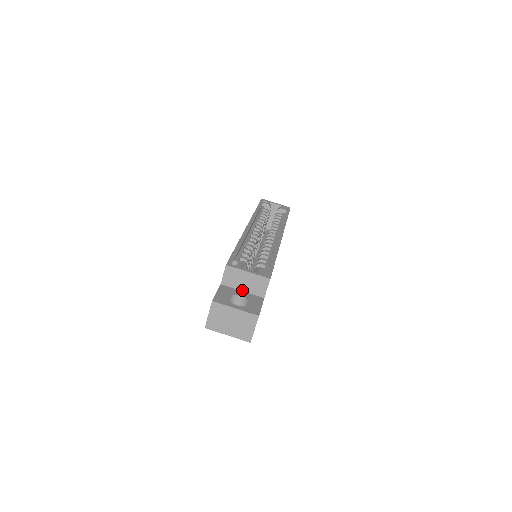
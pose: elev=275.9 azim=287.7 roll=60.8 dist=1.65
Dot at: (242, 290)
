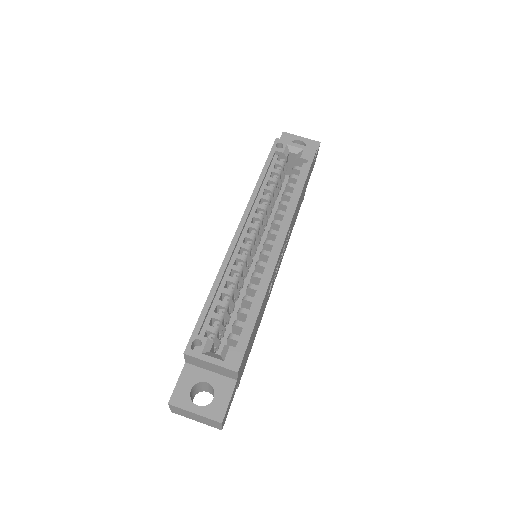
Dot at: (210, 370)
